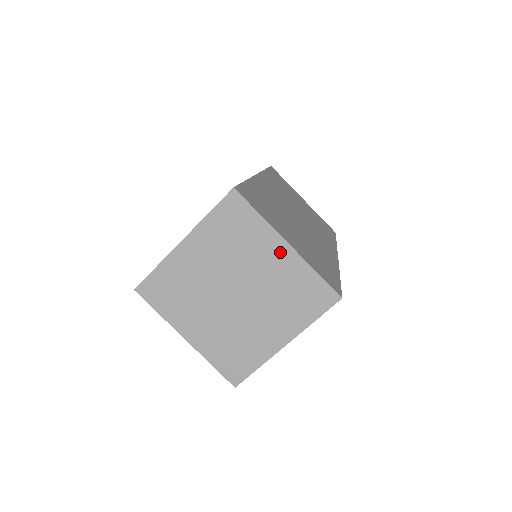
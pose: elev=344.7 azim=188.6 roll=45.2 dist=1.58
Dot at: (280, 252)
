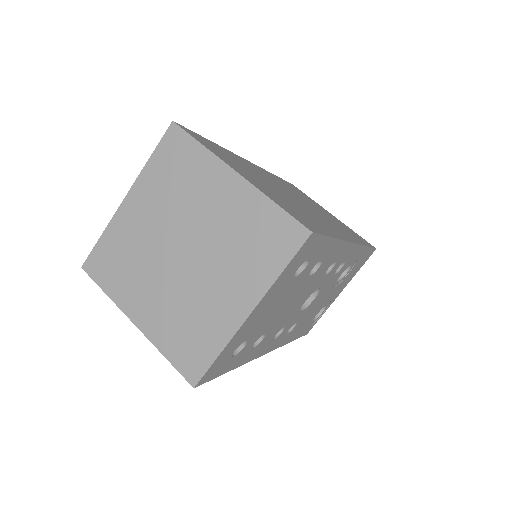
Dot at: (229, 186)
